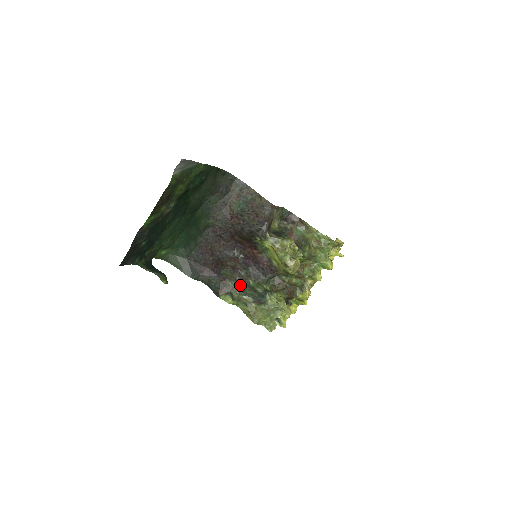
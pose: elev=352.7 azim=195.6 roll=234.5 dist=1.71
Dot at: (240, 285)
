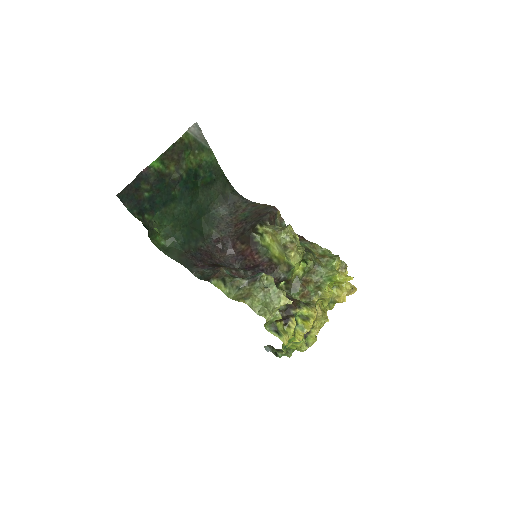
Dot at: (235, 277)
